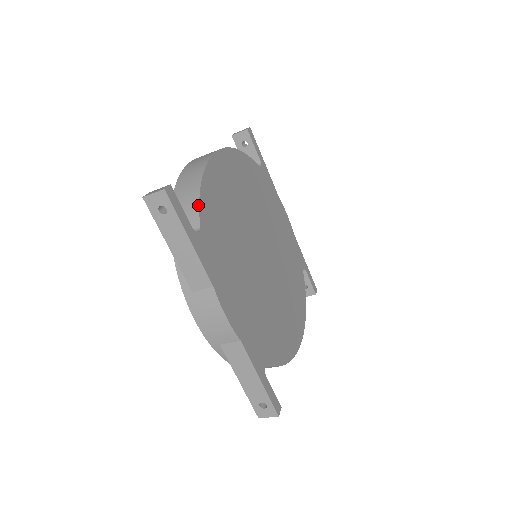
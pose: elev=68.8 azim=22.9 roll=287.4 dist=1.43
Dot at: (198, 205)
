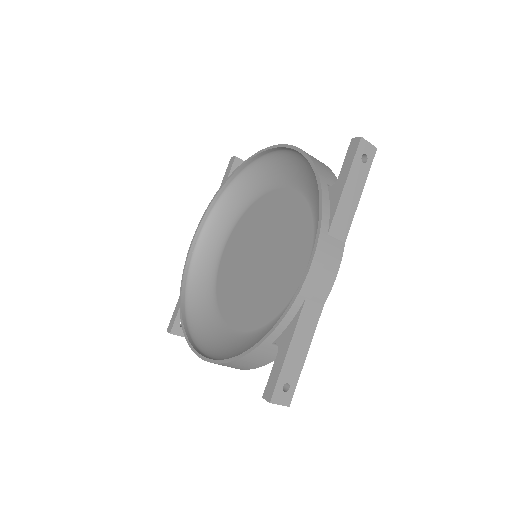
Dot at: occluded
